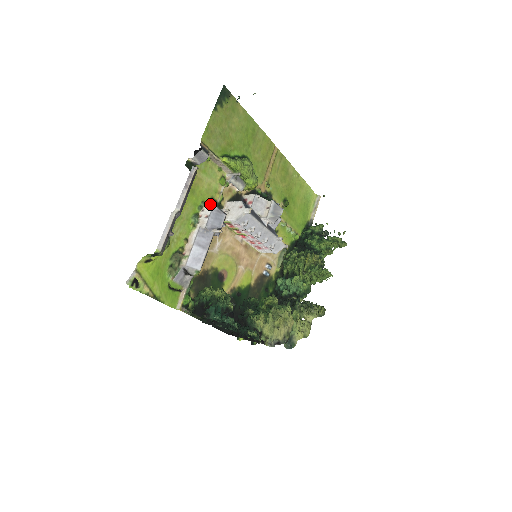
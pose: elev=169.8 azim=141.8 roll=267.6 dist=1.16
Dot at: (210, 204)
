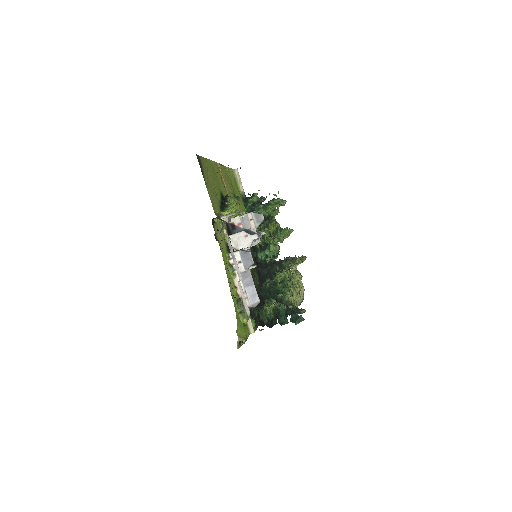
Dot at: (228, 249)
